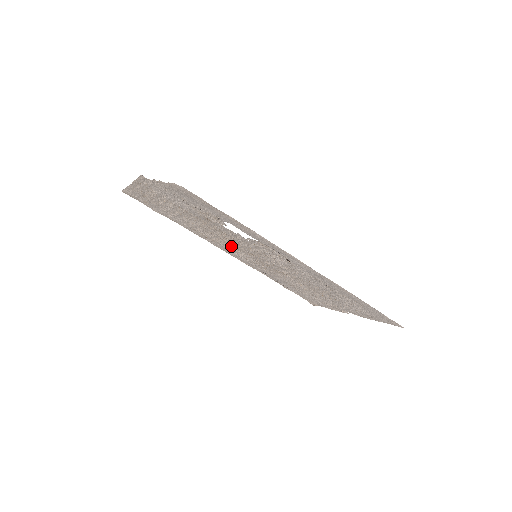
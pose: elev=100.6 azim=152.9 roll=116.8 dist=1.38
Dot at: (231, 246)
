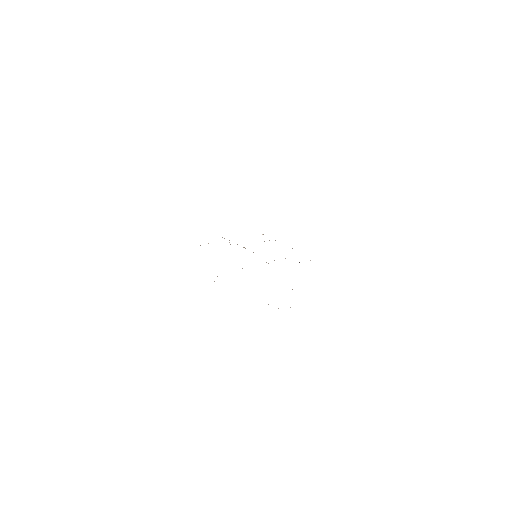
Dot at: occluded
